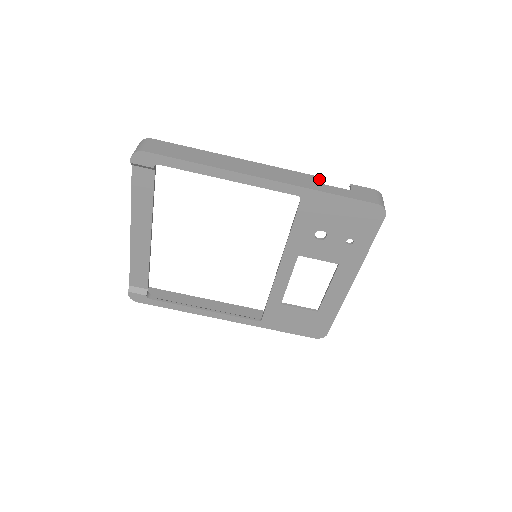
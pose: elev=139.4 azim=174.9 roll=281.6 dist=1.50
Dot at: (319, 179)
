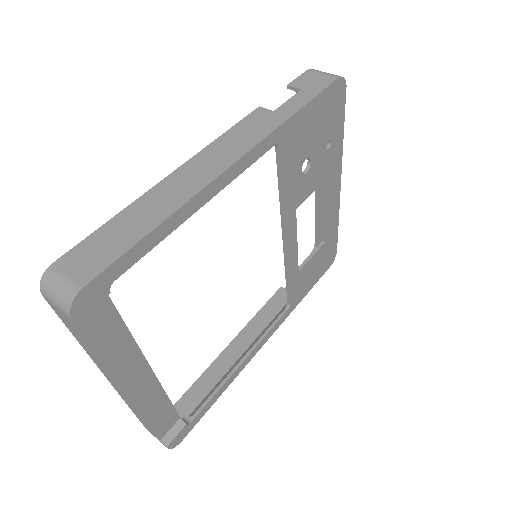
Dot at: (265, 108)
